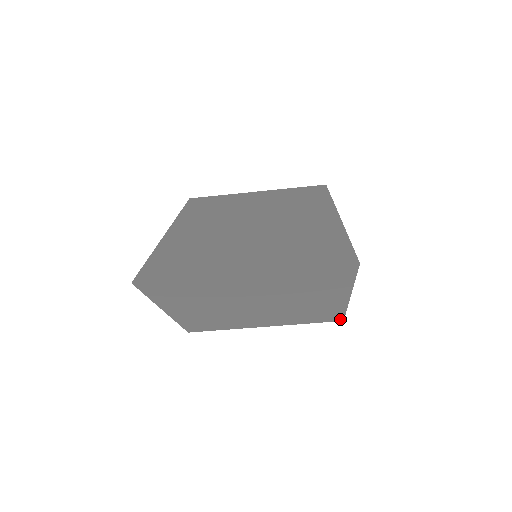
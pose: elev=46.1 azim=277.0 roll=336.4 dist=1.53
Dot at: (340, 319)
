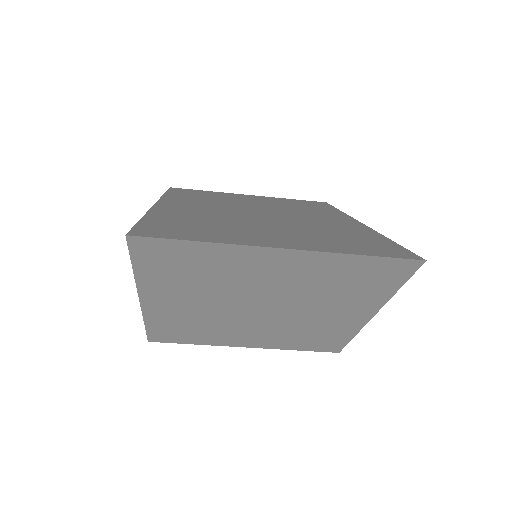
Dot at: (337, 349)
